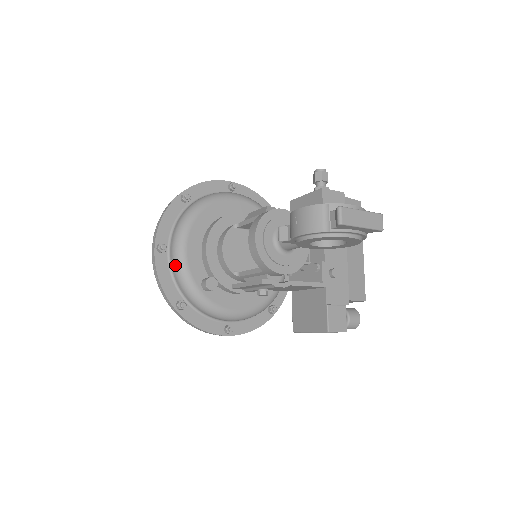
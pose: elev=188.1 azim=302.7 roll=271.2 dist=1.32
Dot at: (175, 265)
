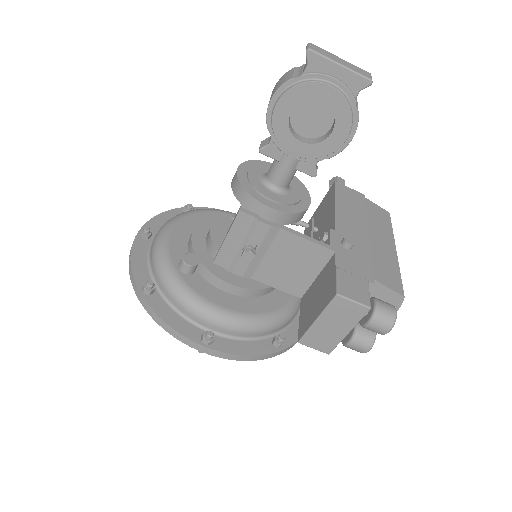
Dot at: (154, 245)
